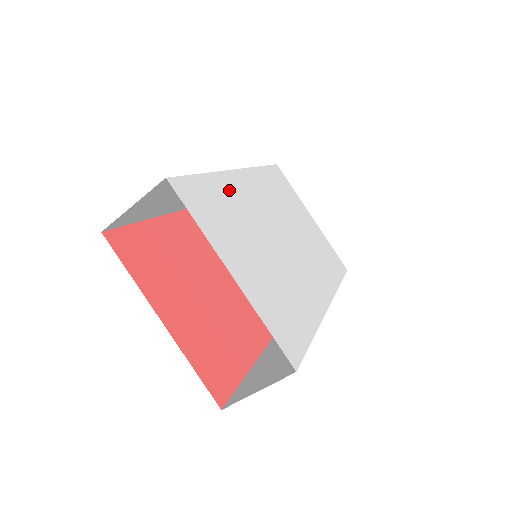
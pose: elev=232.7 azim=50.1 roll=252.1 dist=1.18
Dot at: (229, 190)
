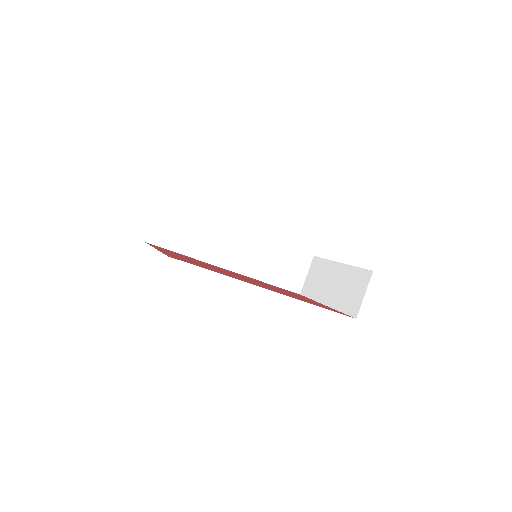
Dot at: occluded
